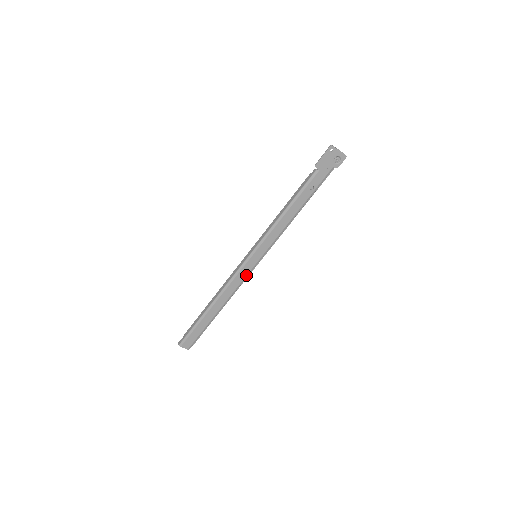
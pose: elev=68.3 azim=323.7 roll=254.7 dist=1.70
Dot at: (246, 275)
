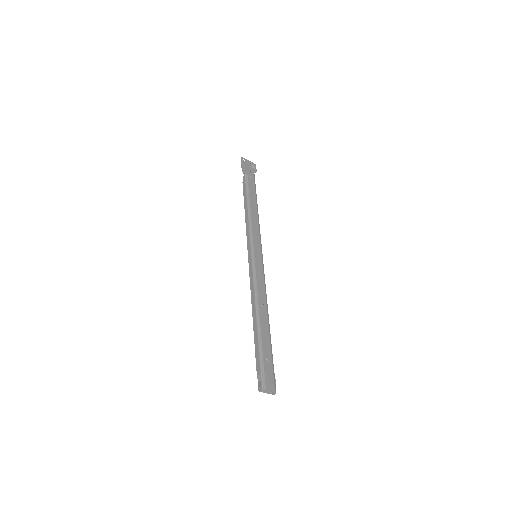
Dot at: (263, 273)
